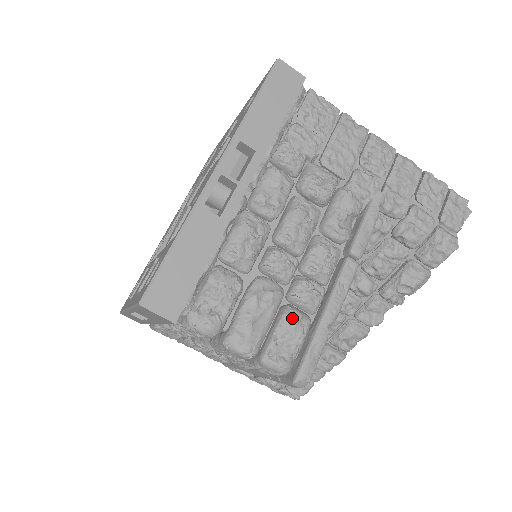
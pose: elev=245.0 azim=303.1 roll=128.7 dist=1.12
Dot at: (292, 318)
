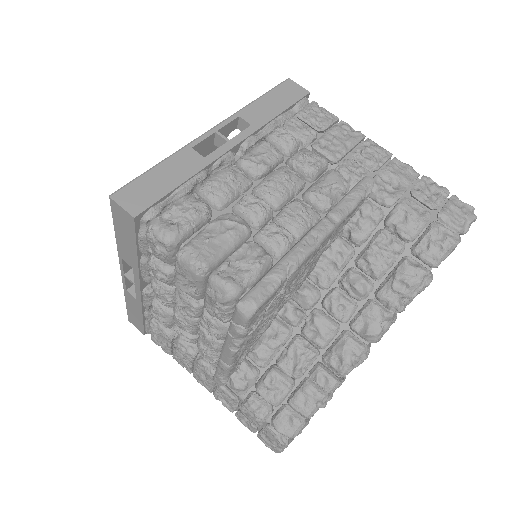
Dot at: (251, 248)
